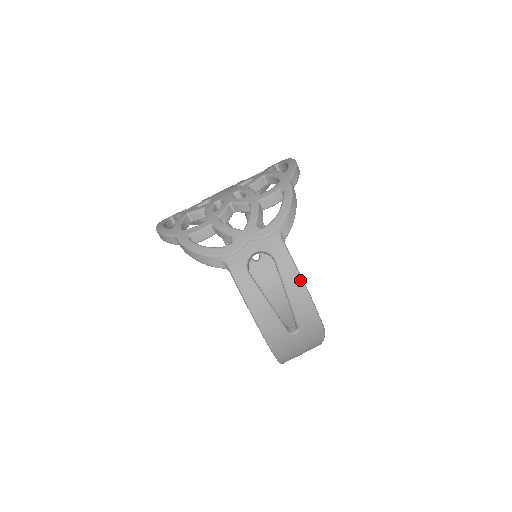
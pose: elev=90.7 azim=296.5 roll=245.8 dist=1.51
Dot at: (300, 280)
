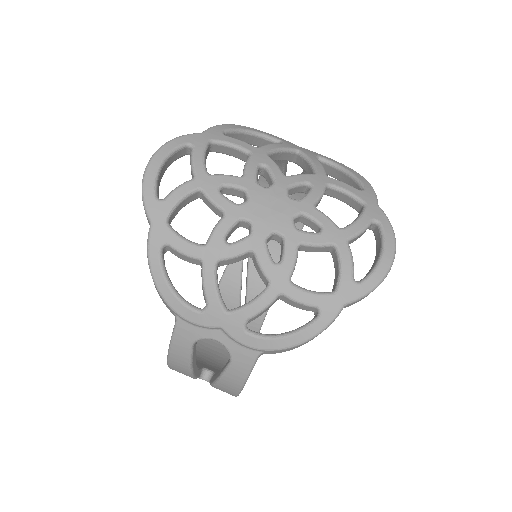
Dot at: (238, 390)
